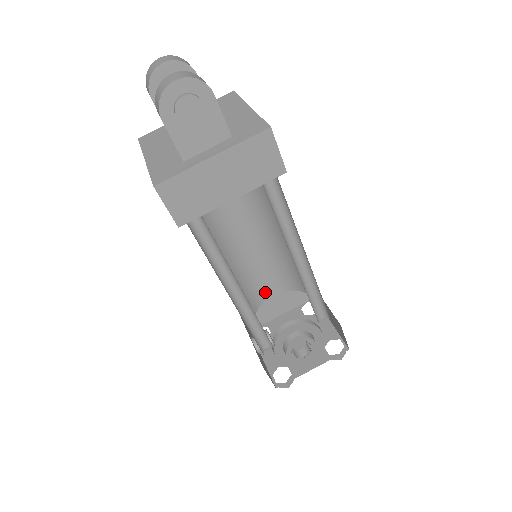
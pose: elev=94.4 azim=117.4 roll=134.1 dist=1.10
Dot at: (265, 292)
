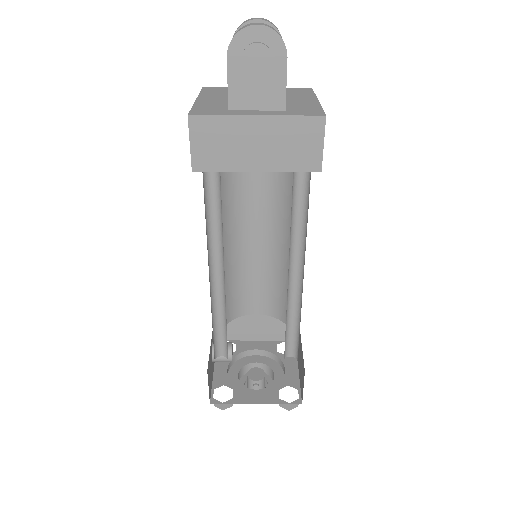
Dot at: (250, 306)
